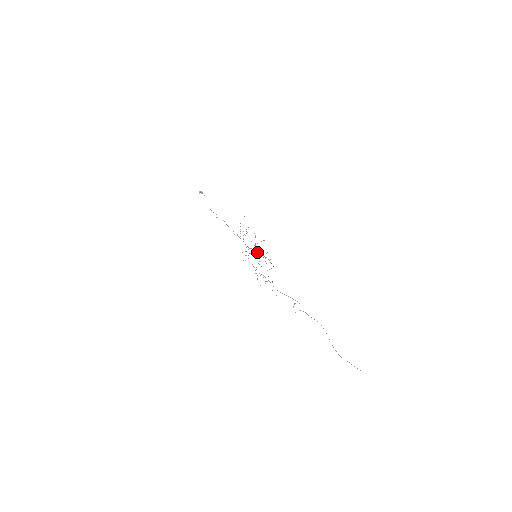
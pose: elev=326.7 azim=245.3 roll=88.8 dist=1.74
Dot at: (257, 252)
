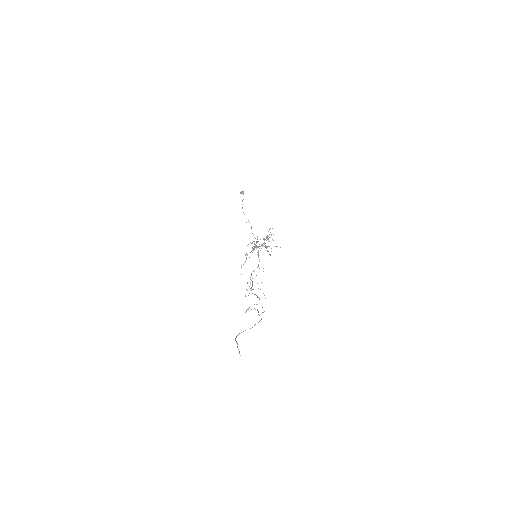
Dot at: occluded
